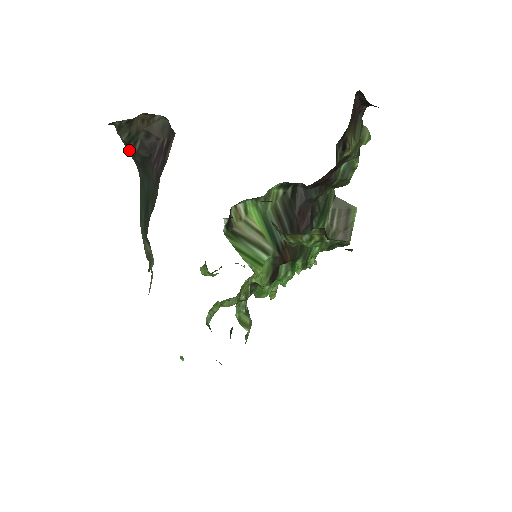
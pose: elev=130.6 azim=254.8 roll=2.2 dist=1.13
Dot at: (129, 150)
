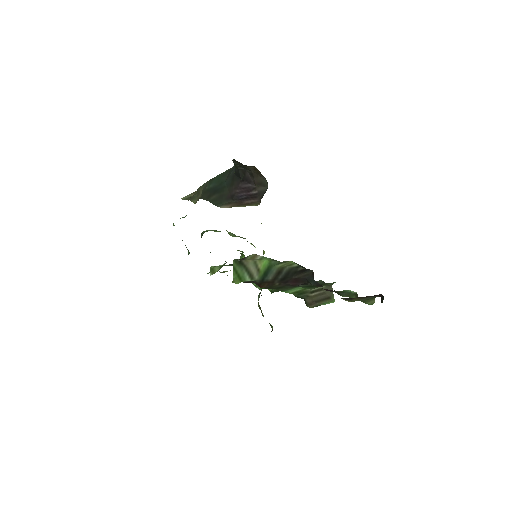
Dot at: occluded
